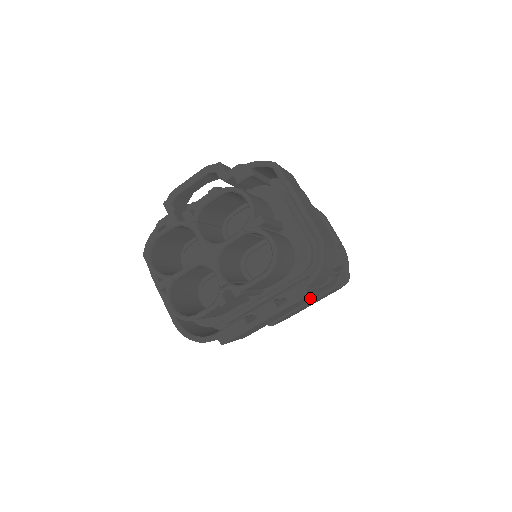
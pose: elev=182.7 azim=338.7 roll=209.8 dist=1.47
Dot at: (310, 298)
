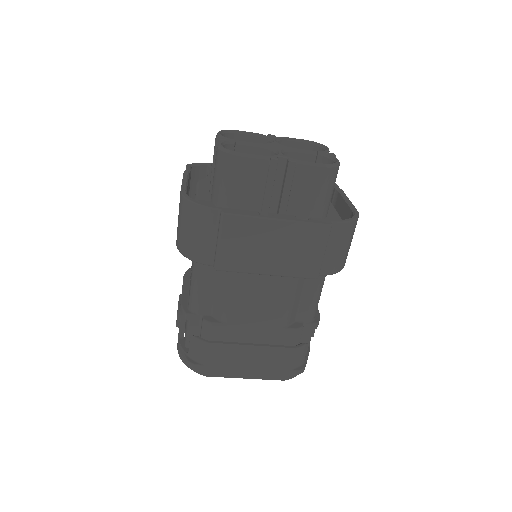
Dot at: (315, 259)
